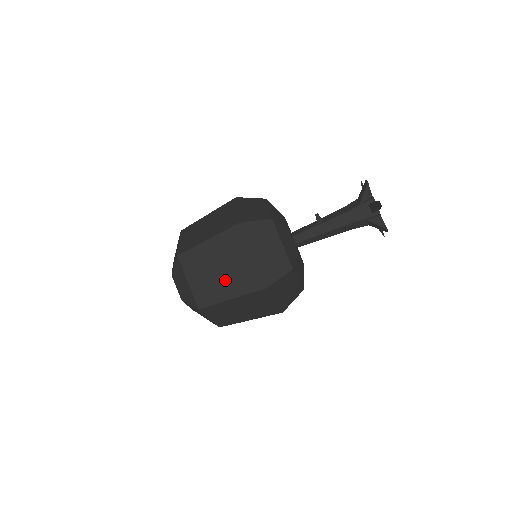
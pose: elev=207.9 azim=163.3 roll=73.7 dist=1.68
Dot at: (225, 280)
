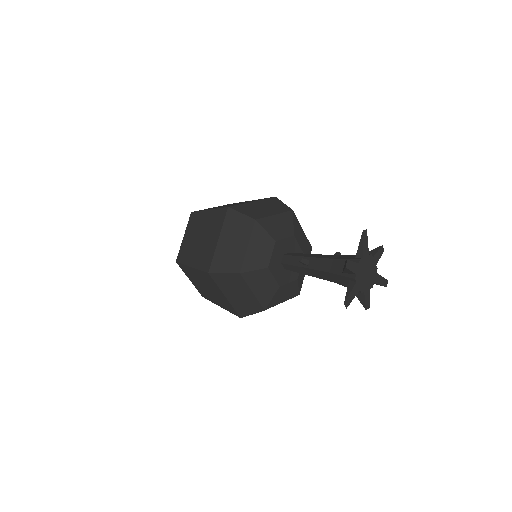
Dot at: (212, 295)
